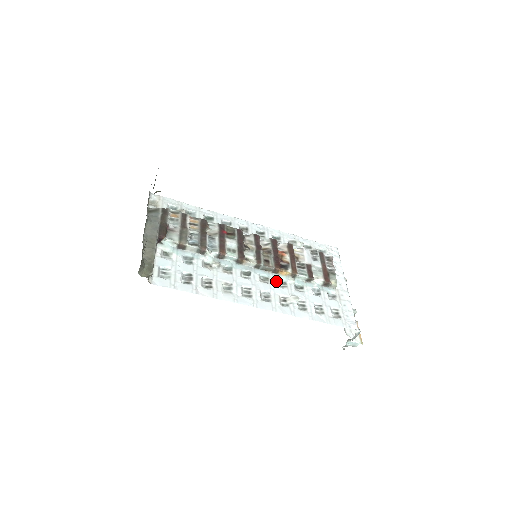
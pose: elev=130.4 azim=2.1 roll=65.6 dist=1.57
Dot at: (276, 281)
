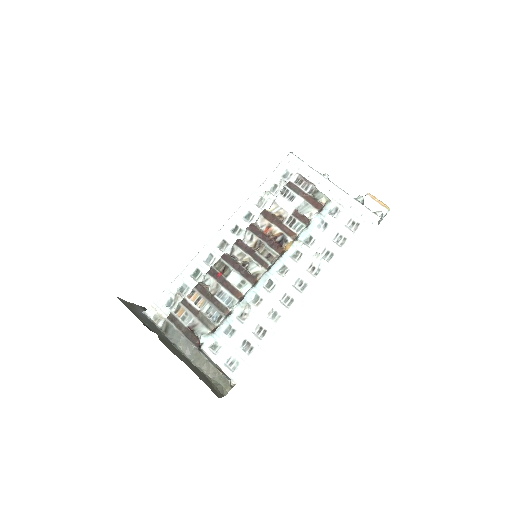
Dot at: (291, 260)
